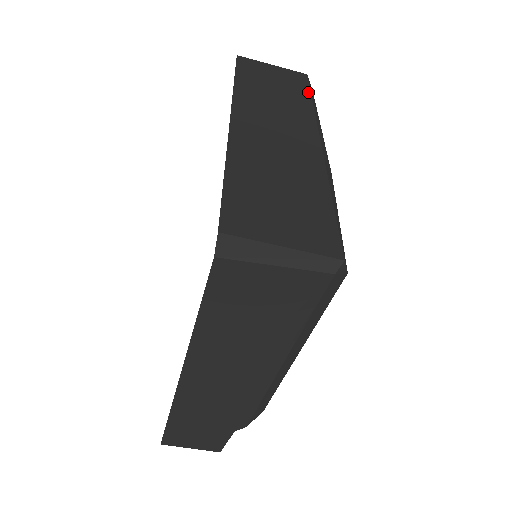
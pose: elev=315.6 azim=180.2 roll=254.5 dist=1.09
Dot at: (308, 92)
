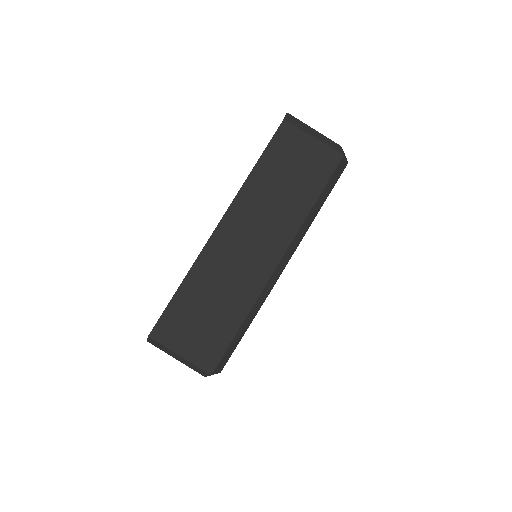
Dot at: (320, 189)
